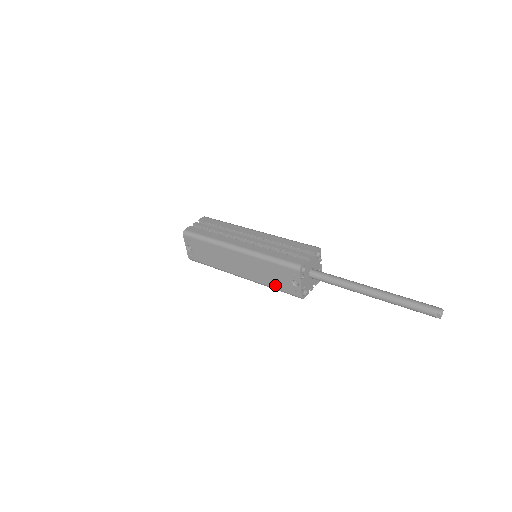
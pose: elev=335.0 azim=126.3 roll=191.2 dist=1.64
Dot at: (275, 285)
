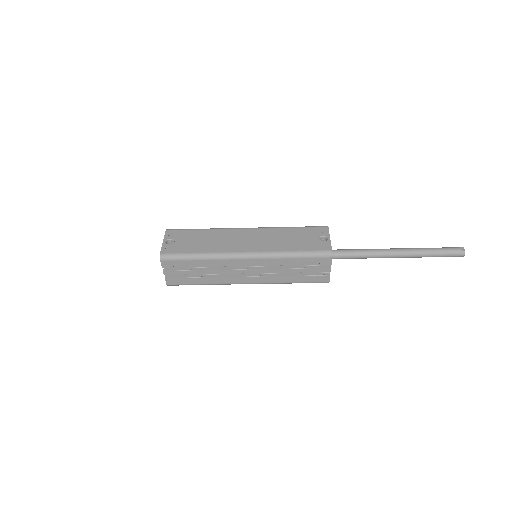
Dot at: (296, 248)
